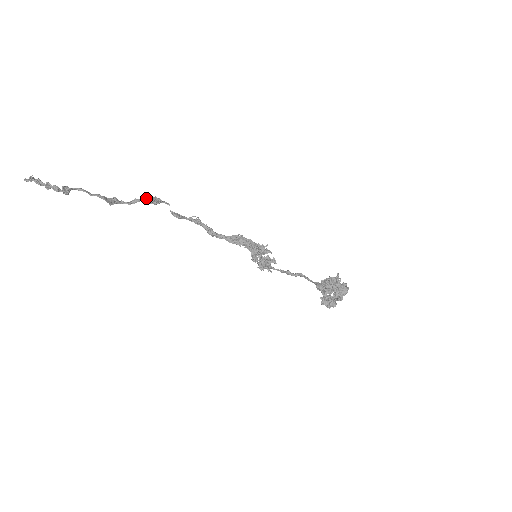
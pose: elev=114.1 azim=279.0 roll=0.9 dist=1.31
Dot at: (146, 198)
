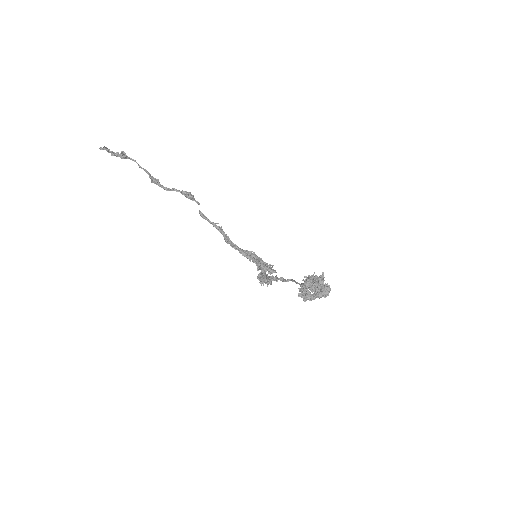
Dot at: (182, 190)
